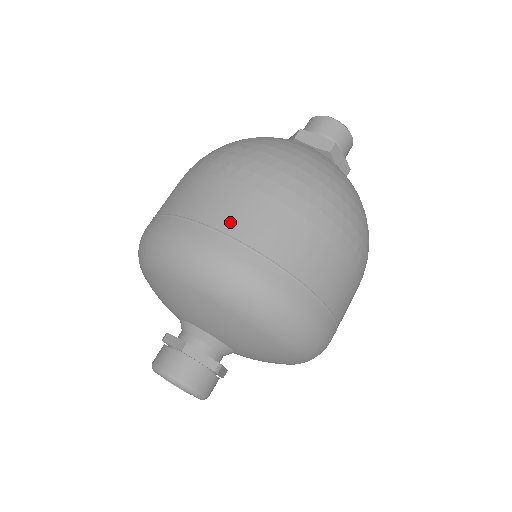
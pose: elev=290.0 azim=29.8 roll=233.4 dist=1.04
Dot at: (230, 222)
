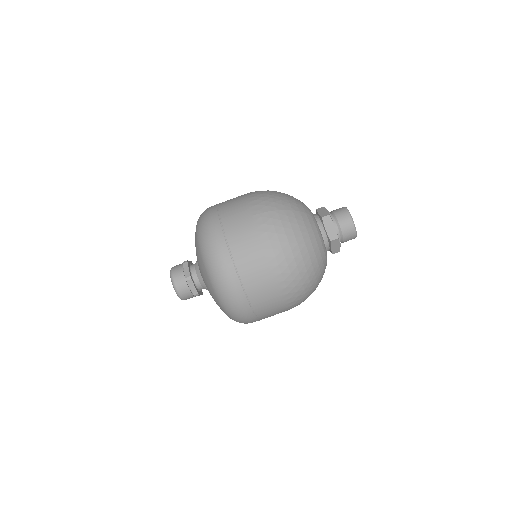
Dot at: (239, 255)
